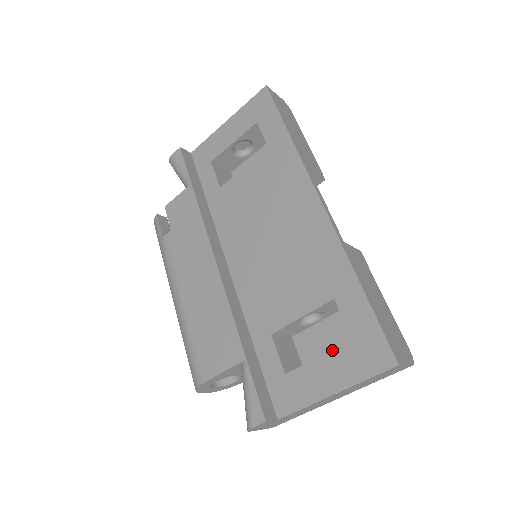
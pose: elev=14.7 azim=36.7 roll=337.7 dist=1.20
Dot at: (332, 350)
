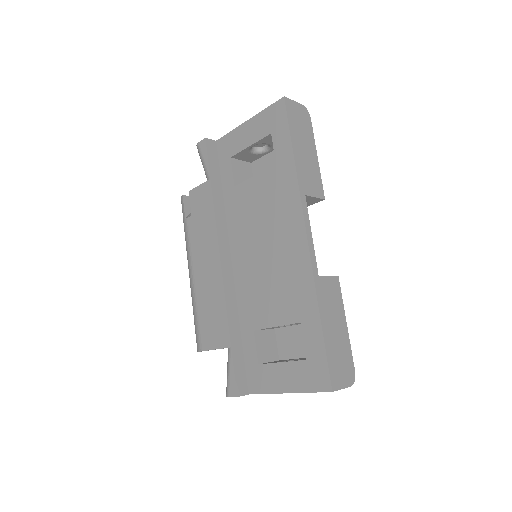
Dot at: (292, 361)
